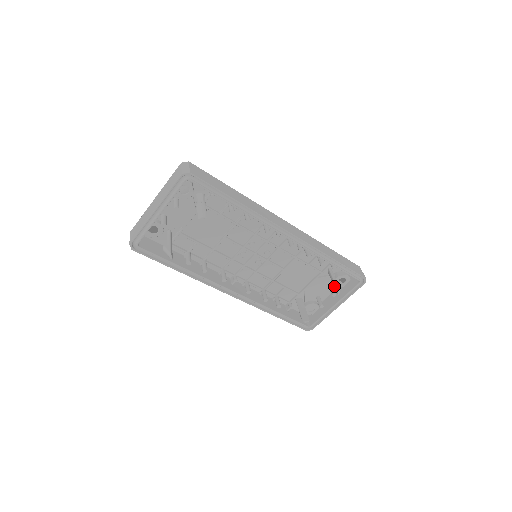
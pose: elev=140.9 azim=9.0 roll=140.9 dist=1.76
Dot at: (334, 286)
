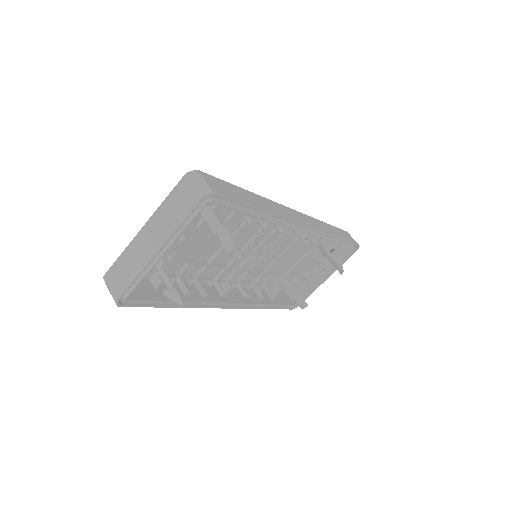
Dot at: (334, 264)
